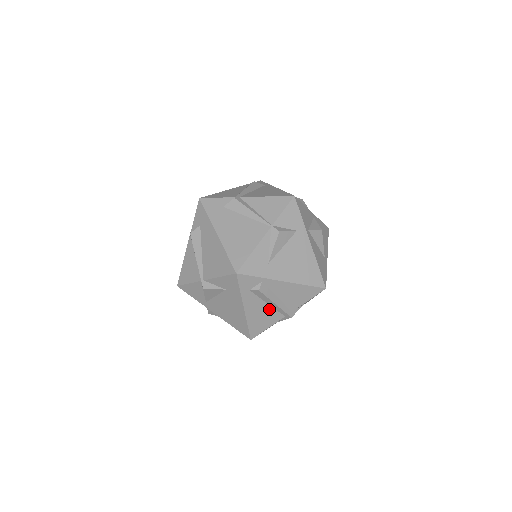
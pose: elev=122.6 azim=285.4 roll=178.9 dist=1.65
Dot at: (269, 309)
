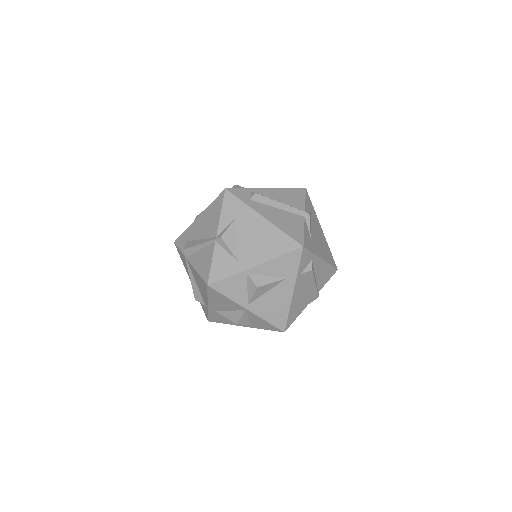
Dot at: (284, 213)
